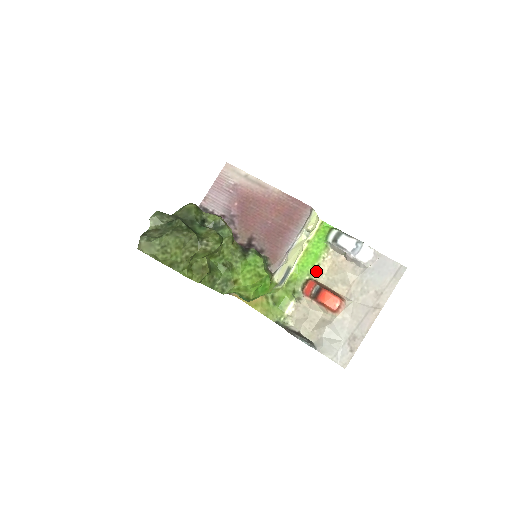
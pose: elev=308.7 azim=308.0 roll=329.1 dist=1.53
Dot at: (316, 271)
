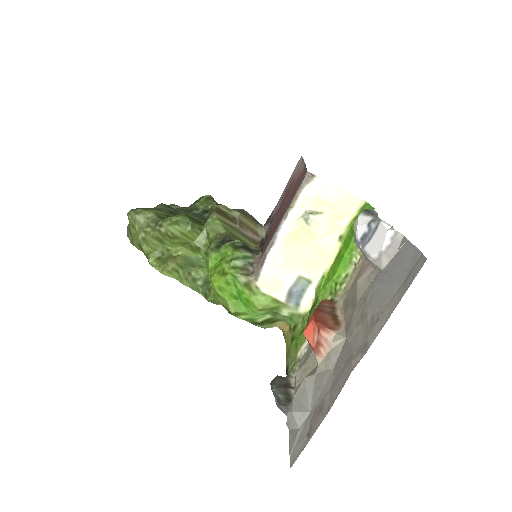
Dot at: (341, 287)
